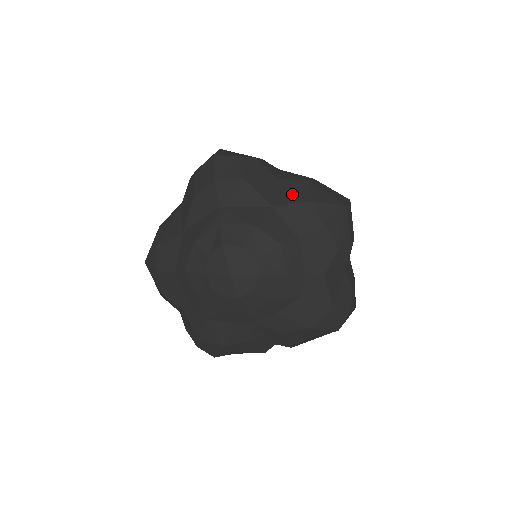
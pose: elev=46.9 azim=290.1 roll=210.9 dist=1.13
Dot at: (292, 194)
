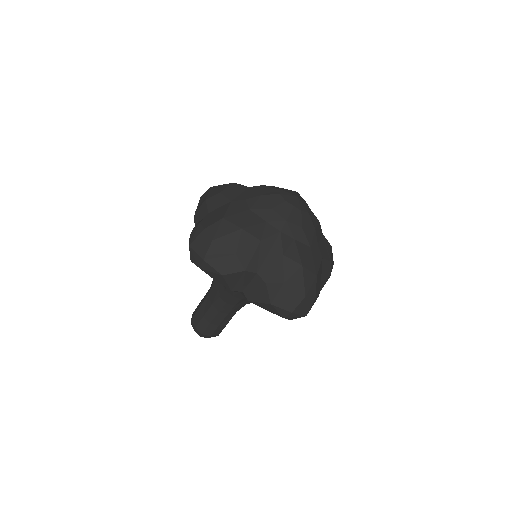
Dot at: occluded
